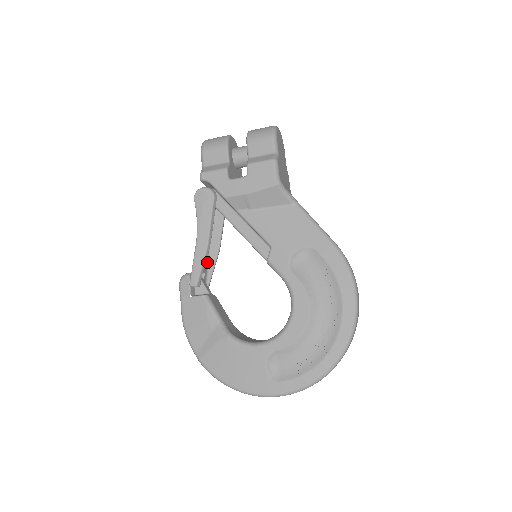
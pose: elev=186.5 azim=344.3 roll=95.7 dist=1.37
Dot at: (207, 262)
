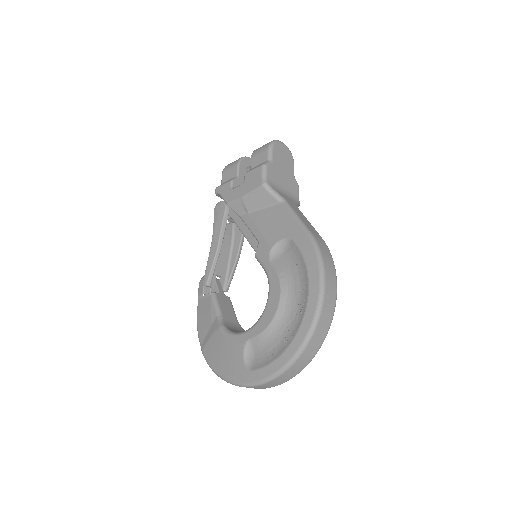
Dot at: (227, 268)
